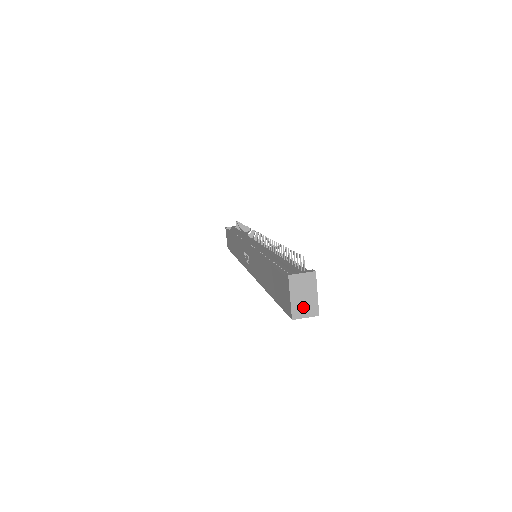
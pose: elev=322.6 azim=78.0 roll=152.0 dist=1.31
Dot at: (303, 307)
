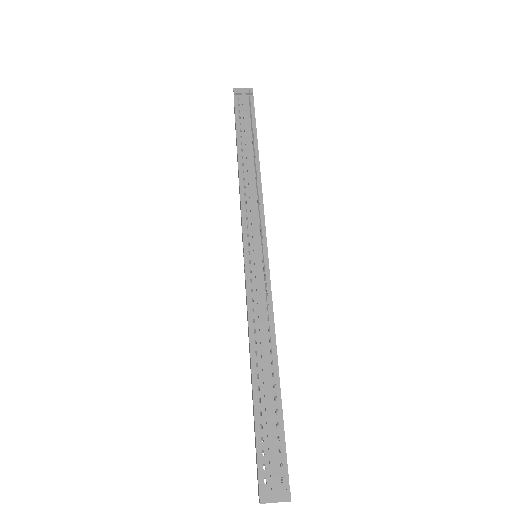
Dot at: occluded
